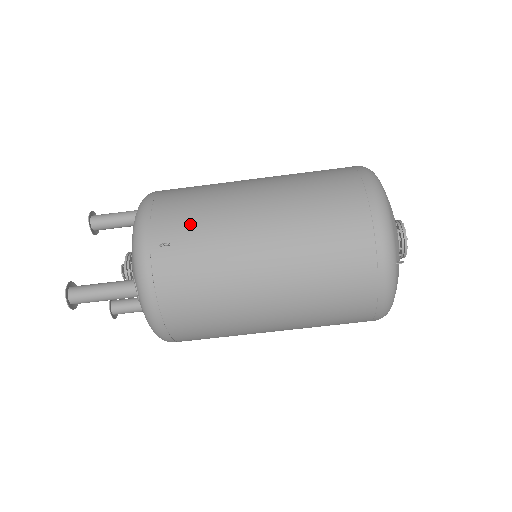
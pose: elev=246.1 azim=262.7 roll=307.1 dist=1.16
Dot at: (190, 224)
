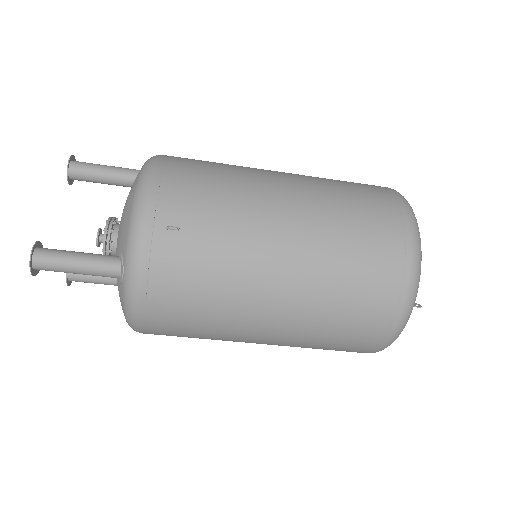
Dot at: (206, 210)
